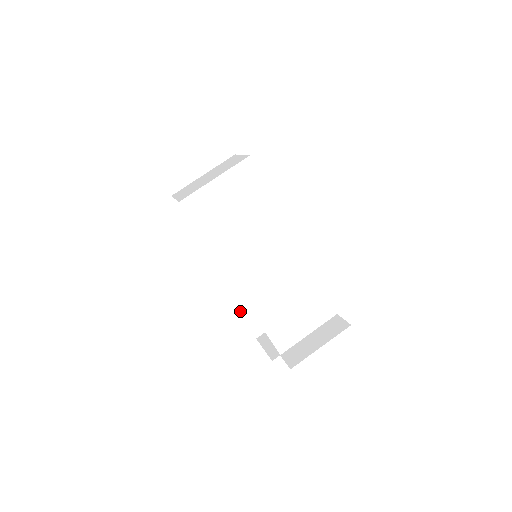
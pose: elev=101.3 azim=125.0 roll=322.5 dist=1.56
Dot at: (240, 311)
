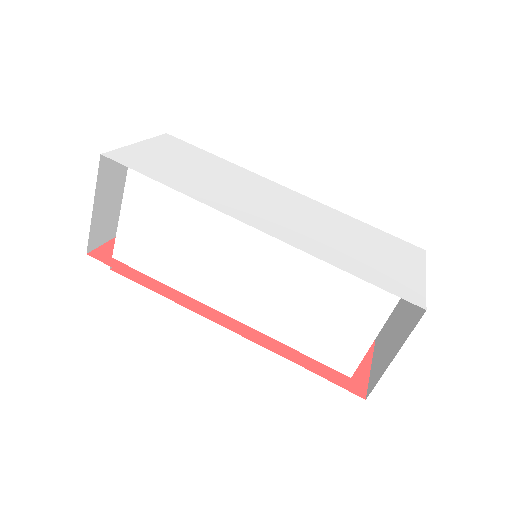
Dot at: occluded
